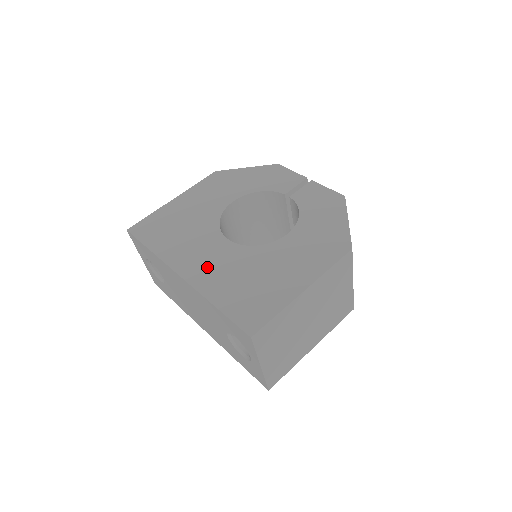
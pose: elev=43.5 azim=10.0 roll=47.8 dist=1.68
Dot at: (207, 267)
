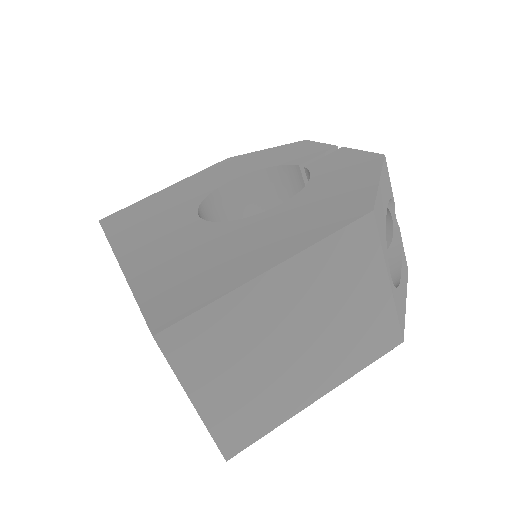
Dot at: (155, 249)
